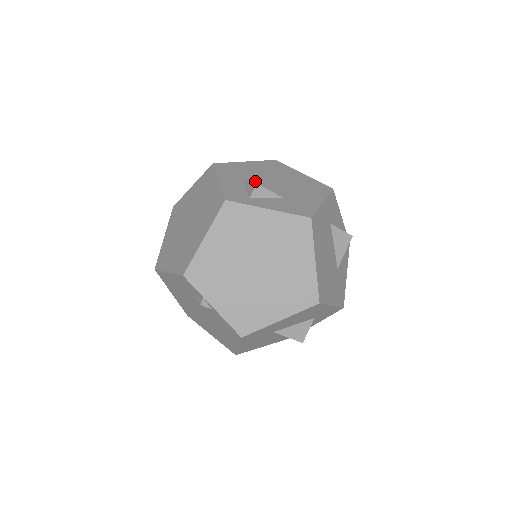
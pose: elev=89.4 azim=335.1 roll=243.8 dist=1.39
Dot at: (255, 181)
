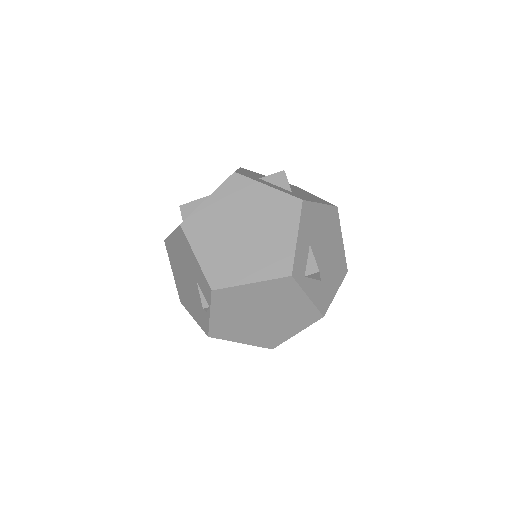
Dot at: (316, 246)
